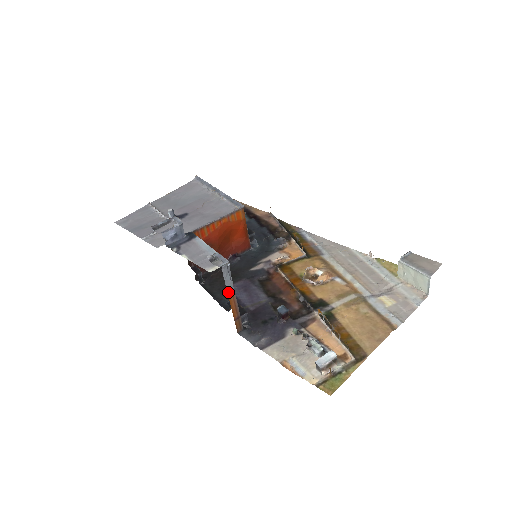
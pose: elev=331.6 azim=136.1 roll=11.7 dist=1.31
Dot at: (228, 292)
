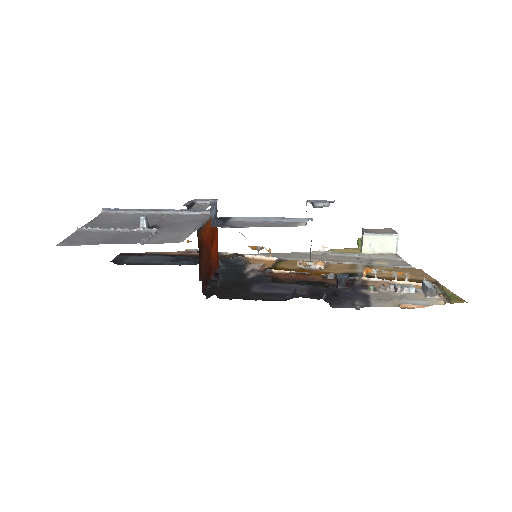
Dot at: occluded
